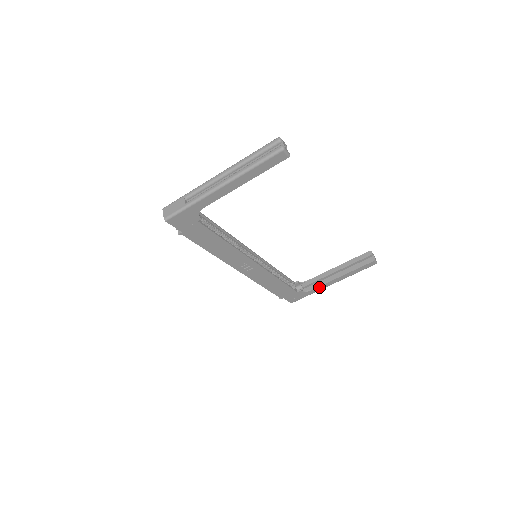
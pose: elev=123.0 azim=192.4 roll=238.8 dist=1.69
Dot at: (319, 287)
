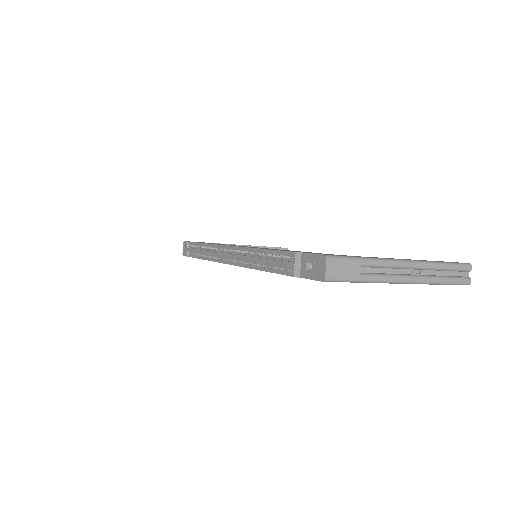
Dot at: occluded
